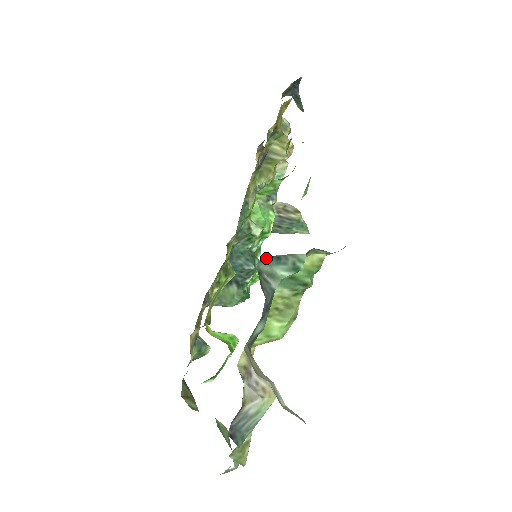
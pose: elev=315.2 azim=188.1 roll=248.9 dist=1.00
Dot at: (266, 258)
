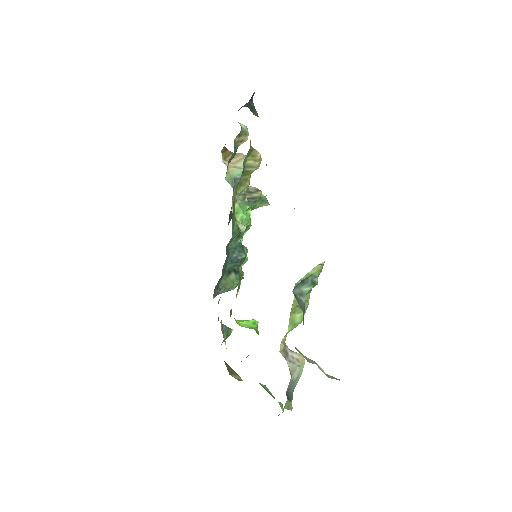
Dot at: (297, 285)
